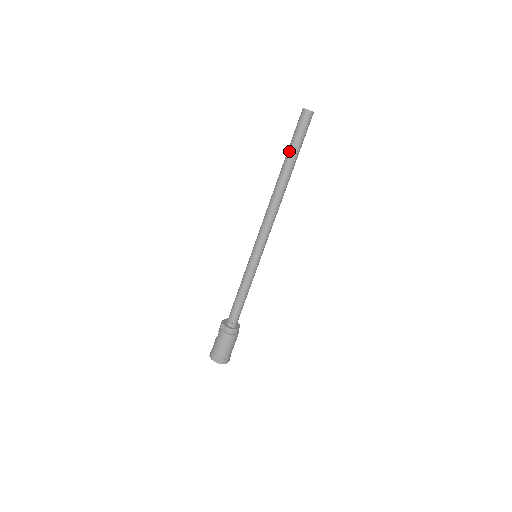
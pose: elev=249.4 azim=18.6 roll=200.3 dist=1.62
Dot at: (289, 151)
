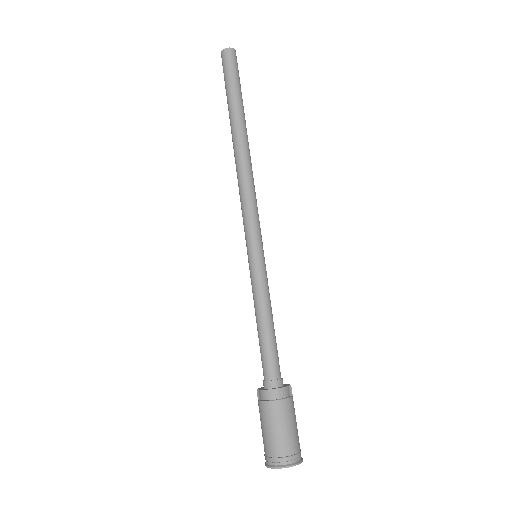
Dot at: (227, 103)
